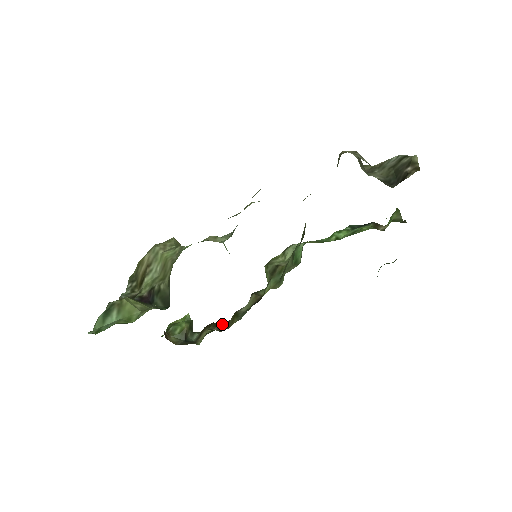
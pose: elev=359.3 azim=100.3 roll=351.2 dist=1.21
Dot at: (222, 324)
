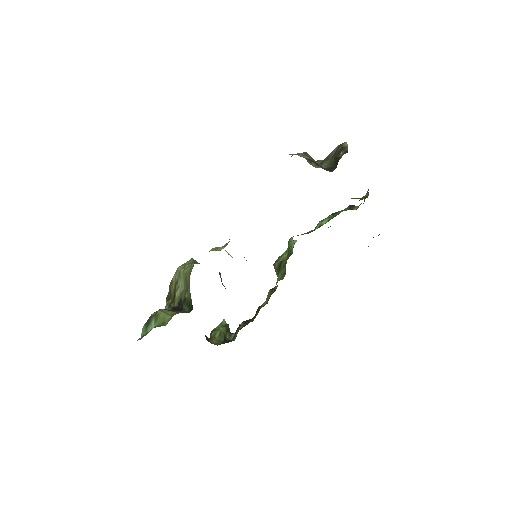
Dot at: (248, 320)
